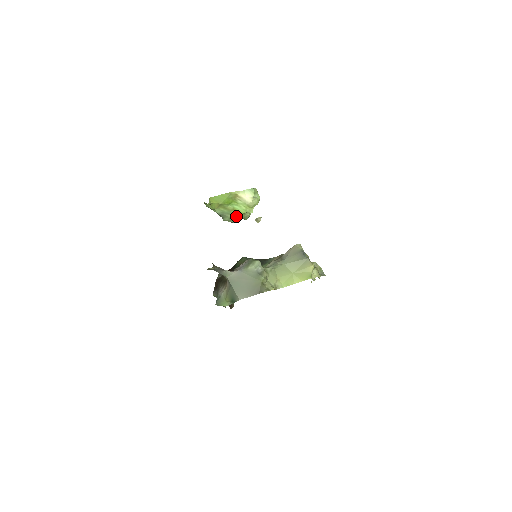
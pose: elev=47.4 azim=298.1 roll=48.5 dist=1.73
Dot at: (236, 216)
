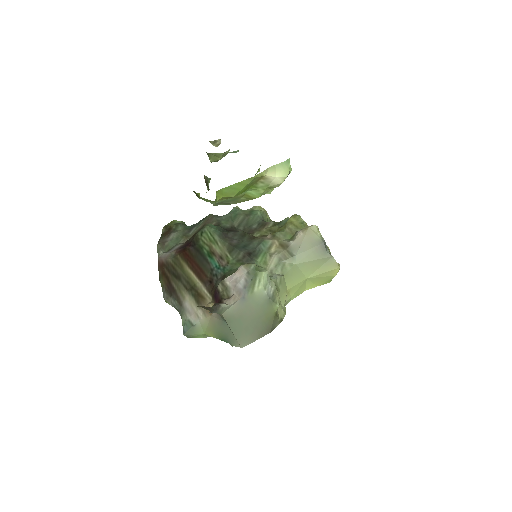
Dot at: (240, 201)
